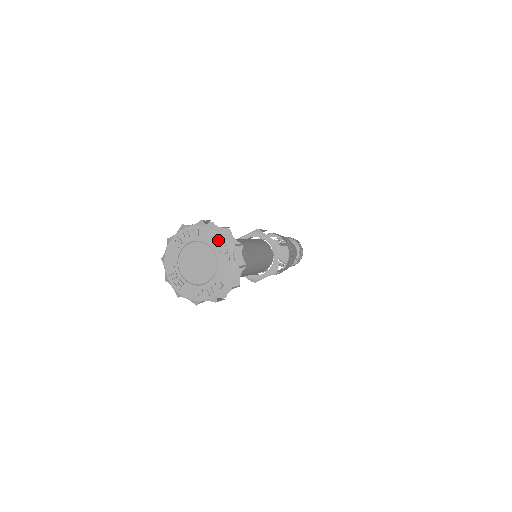
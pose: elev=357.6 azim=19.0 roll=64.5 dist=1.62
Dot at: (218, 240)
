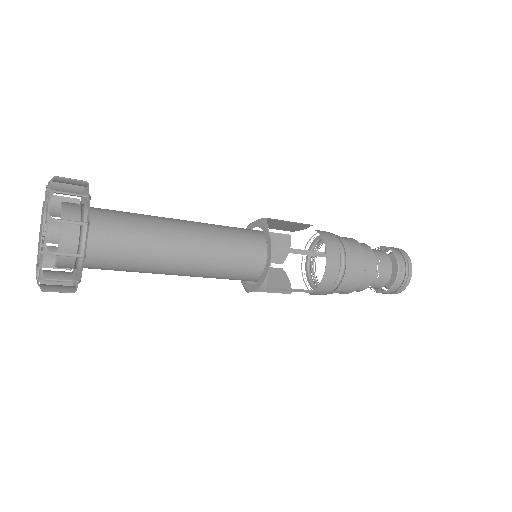
Dot at: occluded
